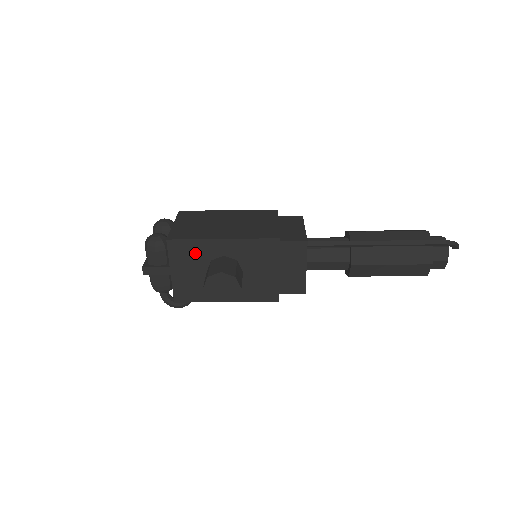
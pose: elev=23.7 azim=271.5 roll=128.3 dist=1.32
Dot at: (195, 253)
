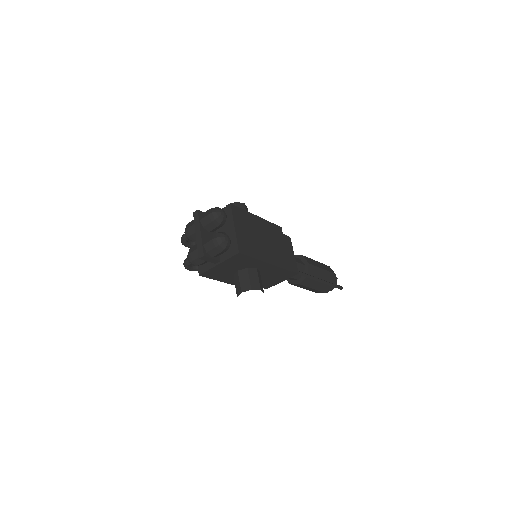
Dot at: (244, 262)
